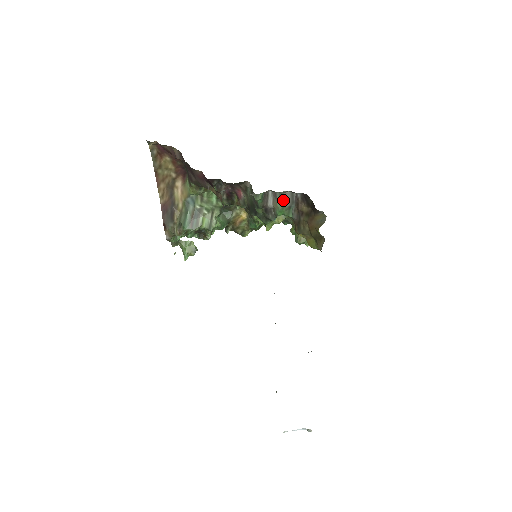
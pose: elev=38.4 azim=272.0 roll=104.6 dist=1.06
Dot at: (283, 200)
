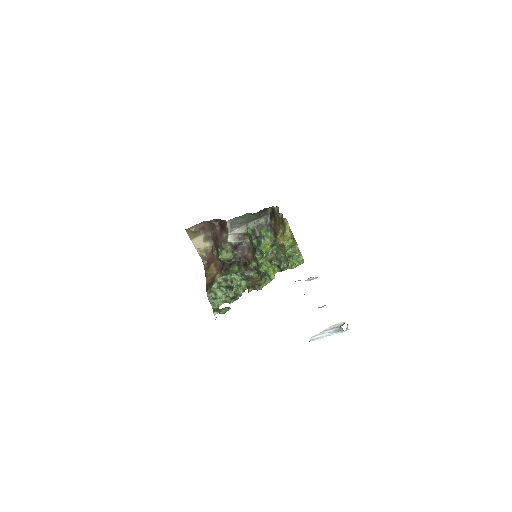
Dot at: (262, 226)
